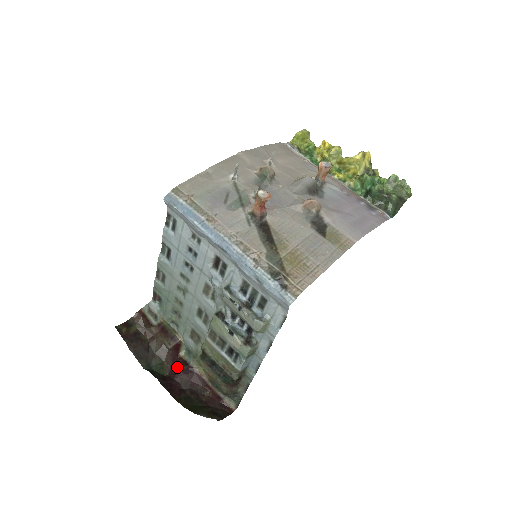
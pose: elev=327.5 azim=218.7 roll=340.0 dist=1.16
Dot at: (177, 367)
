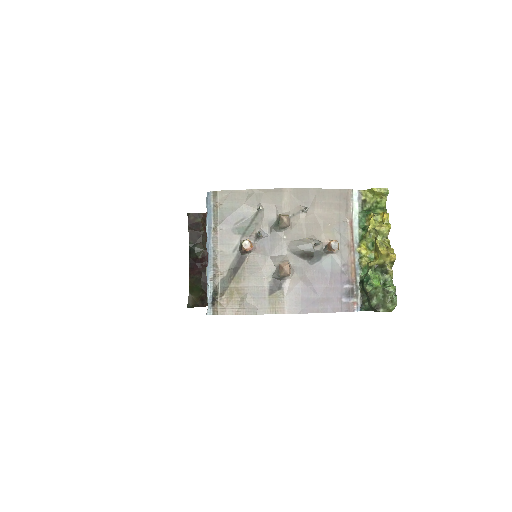
Dot at: (207, 259)
